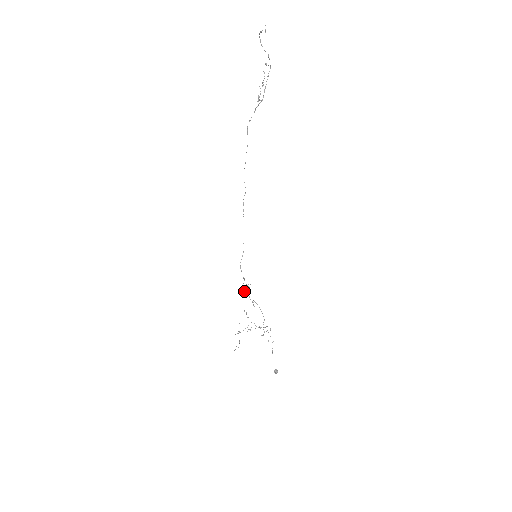
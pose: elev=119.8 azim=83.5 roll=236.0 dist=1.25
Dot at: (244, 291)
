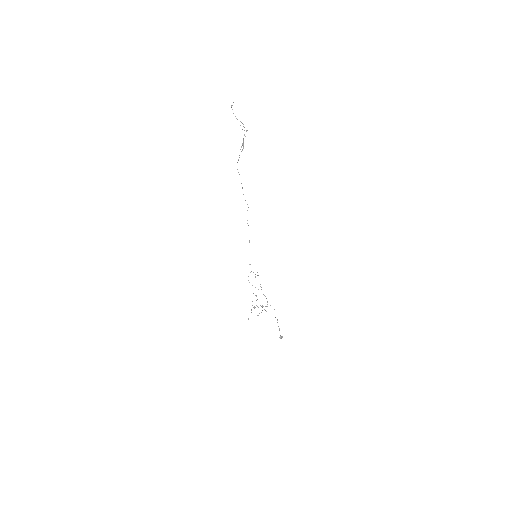
Dot at: occluded
